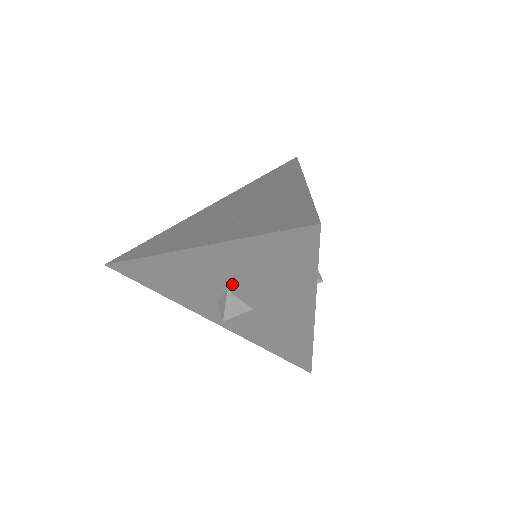
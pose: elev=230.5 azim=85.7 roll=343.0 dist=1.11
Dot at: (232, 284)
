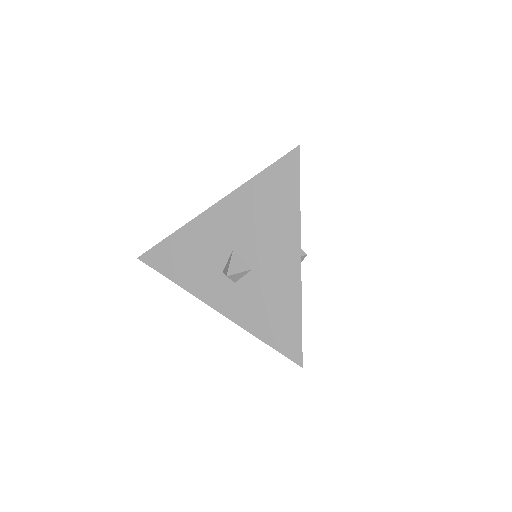
Dot at: (238, 239)
